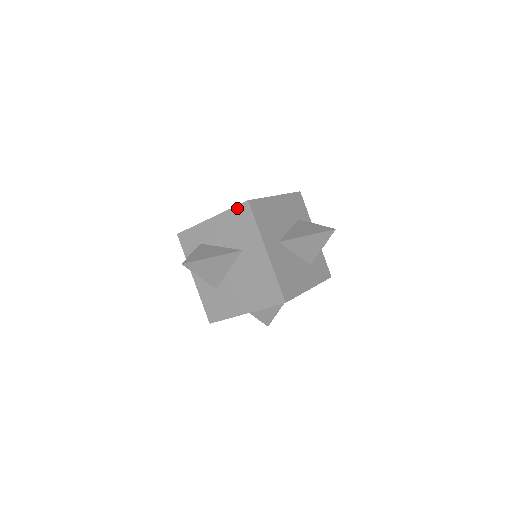
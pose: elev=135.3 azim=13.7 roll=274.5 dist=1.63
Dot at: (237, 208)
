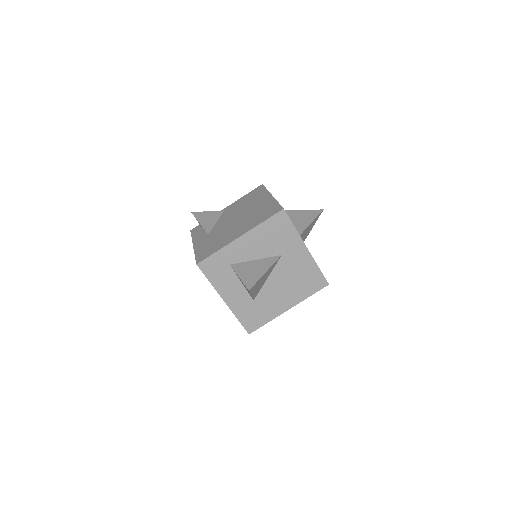
Dot at: (272, 219)
